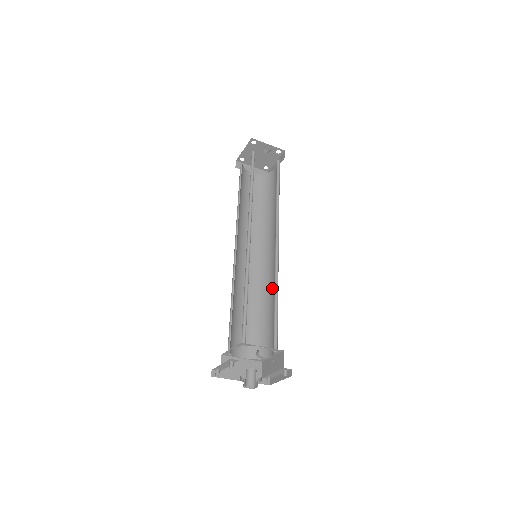
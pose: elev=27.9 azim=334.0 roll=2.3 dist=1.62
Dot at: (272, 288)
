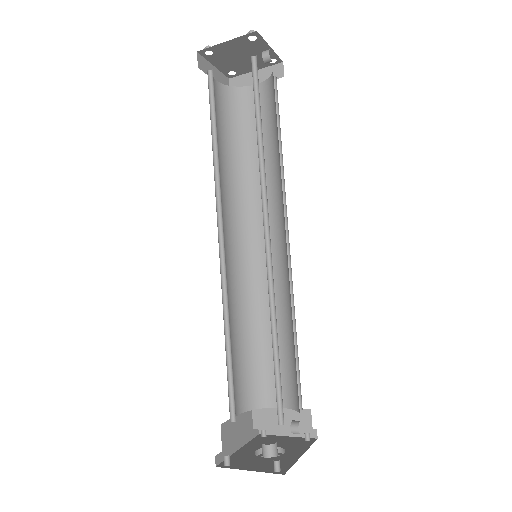
Dot at: occluded
